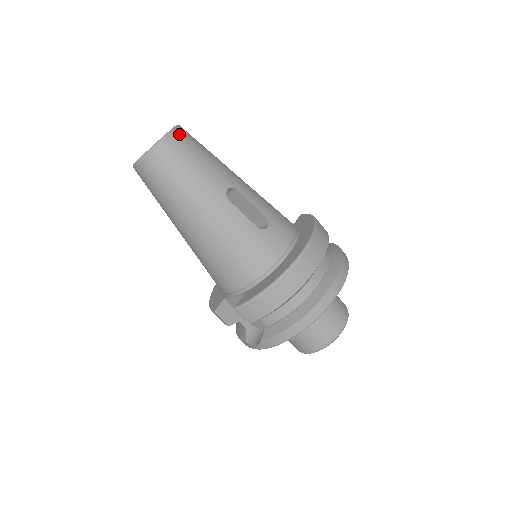
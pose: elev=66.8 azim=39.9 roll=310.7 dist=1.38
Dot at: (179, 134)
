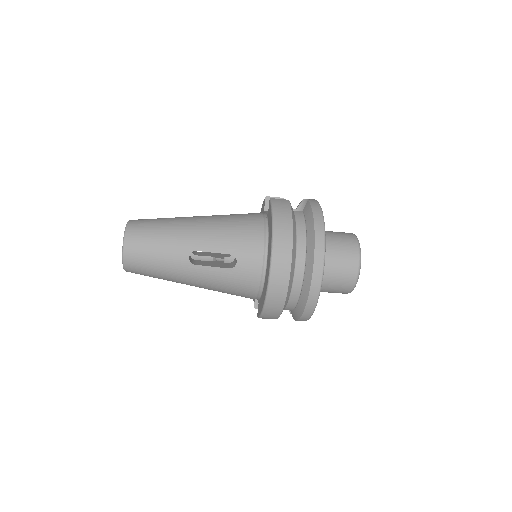
Dot at: (130, 244)
